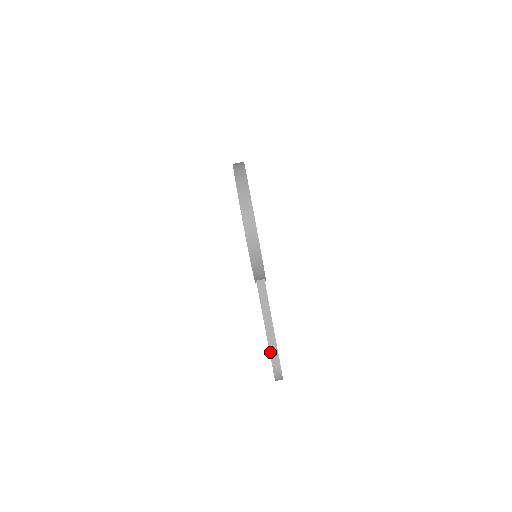
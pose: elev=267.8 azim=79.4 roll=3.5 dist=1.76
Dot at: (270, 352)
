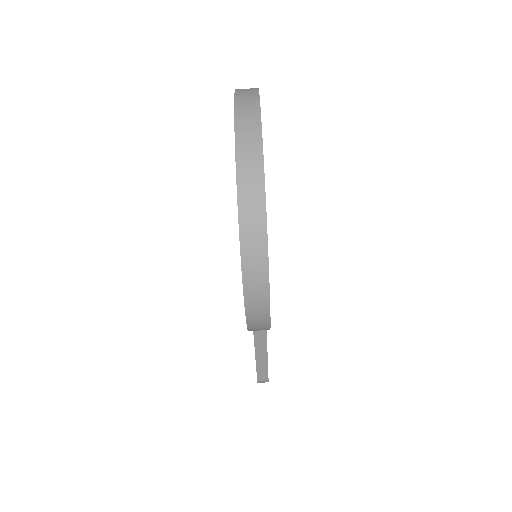
Dot at: (257, 371)
